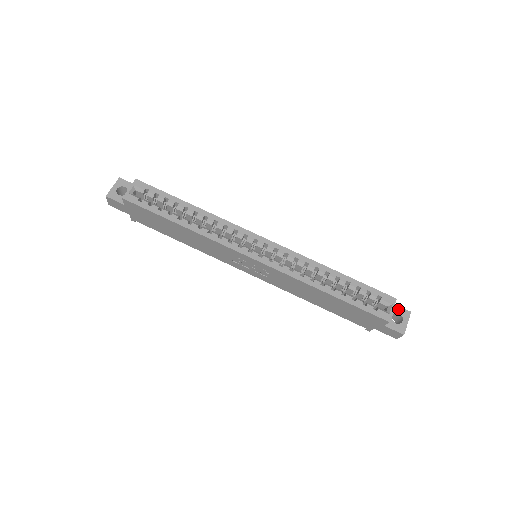
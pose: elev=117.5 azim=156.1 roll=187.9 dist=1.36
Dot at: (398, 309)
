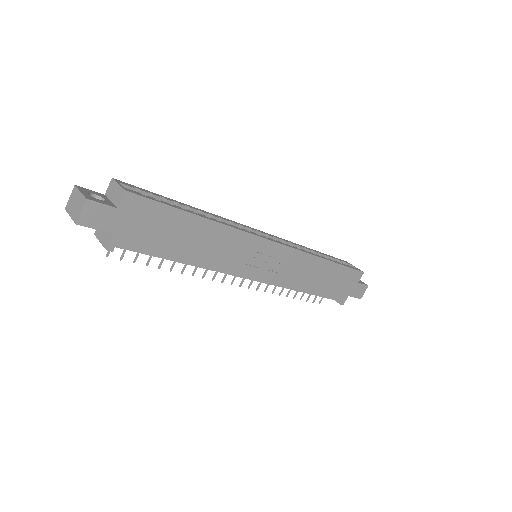
Dot at: occluded
